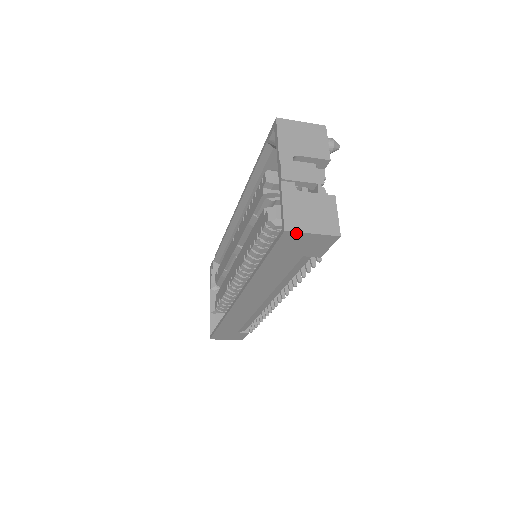
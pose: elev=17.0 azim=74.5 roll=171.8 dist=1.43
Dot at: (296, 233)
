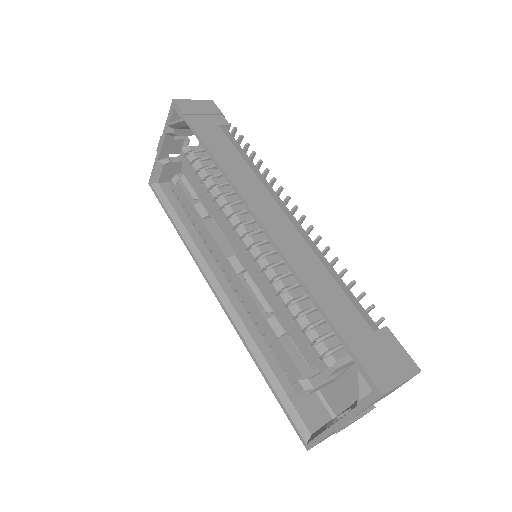
Dot at: occluded
